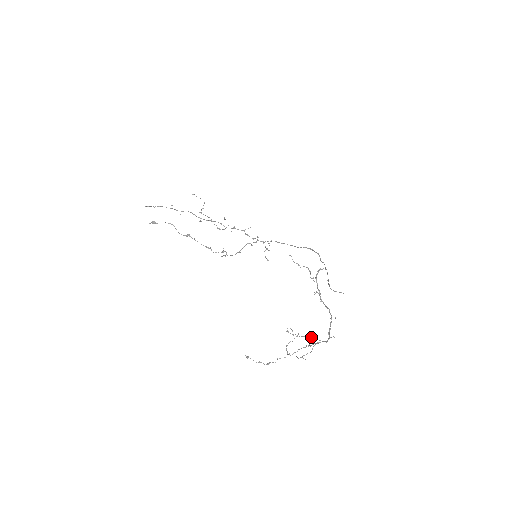
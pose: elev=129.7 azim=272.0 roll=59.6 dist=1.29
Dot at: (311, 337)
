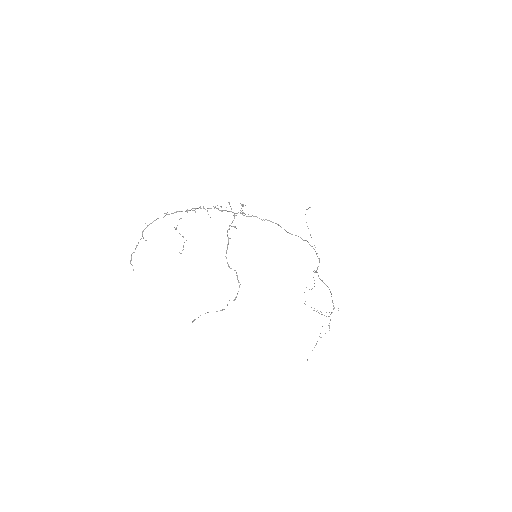
Dot at: occluded
